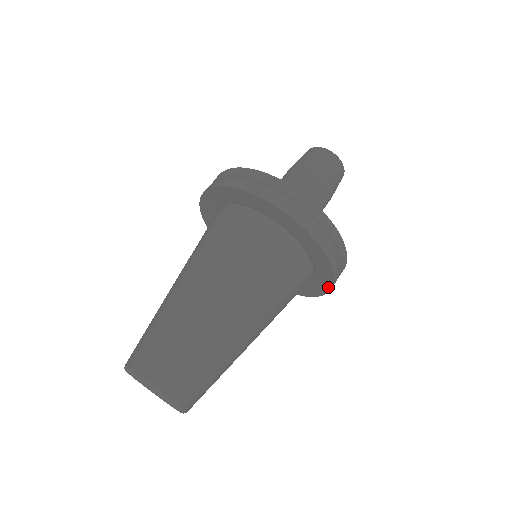
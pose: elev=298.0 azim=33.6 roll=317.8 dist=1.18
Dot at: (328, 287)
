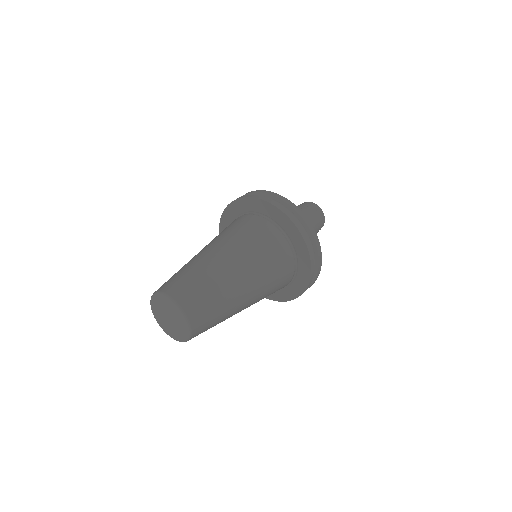
Dot at: (287, 299)
